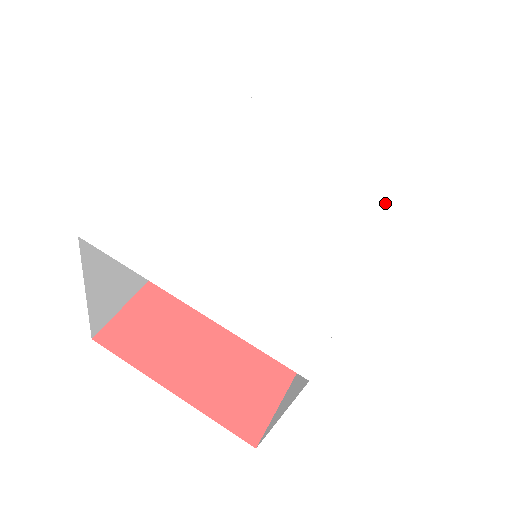
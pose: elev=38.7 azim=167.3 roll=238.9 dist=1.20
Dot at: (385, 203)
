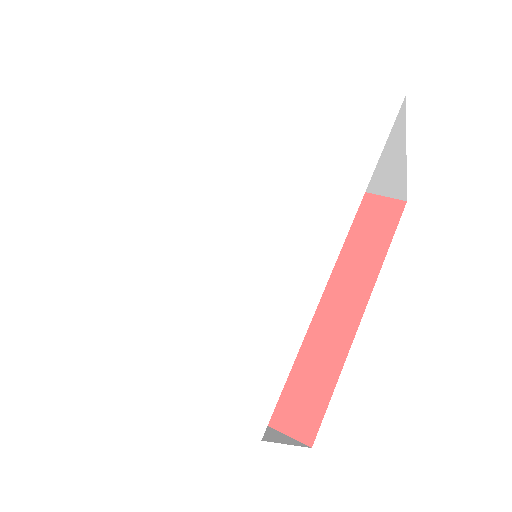
Dot at: (361, 159)
